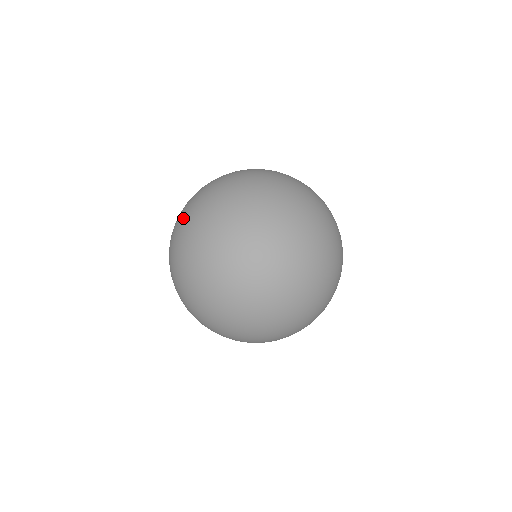
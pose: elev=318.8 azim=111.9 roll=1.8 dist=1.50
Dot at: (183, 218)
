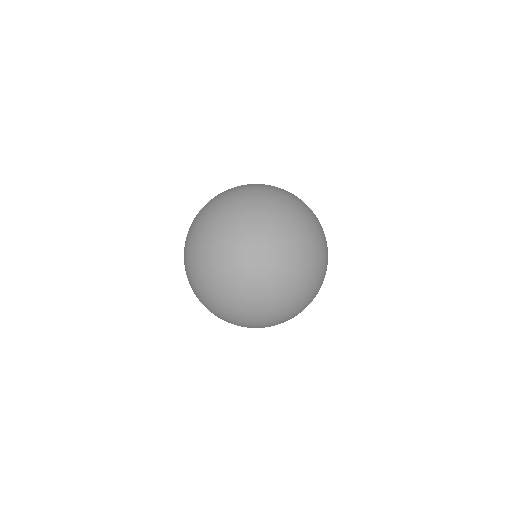
Dot at: occluded
